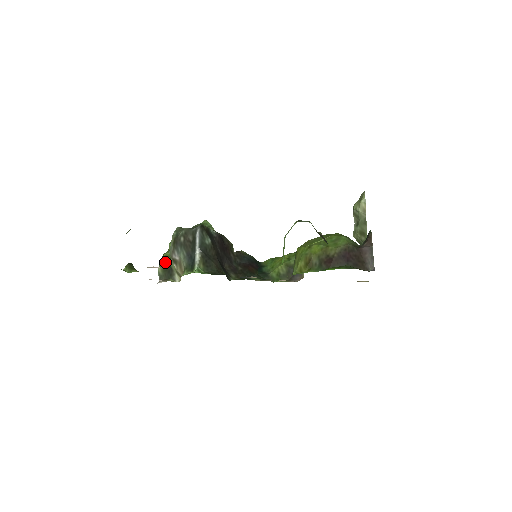
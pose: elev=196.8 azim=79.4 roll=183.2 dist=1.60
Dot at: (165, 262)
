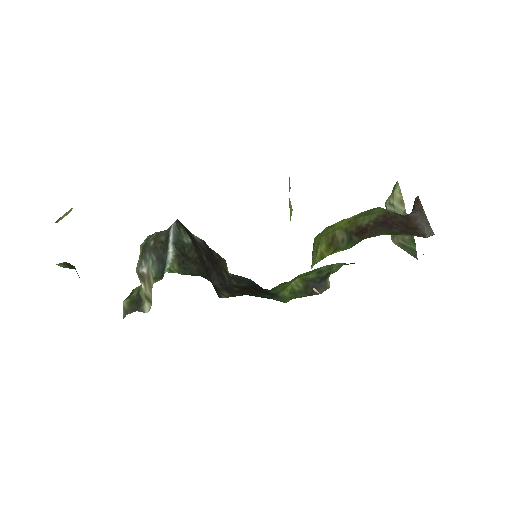
Dot at: (133, 294)
